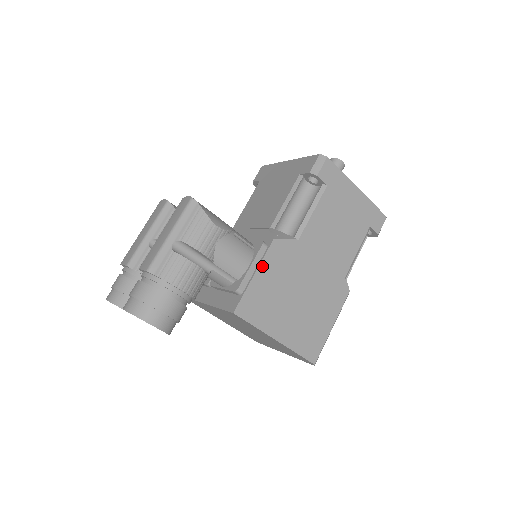
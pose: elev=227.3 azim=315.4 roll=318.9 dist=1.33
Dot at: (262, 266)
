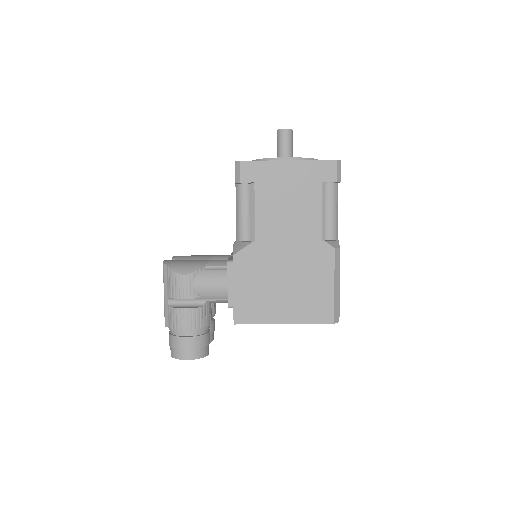
Dot at: (236, 280)
